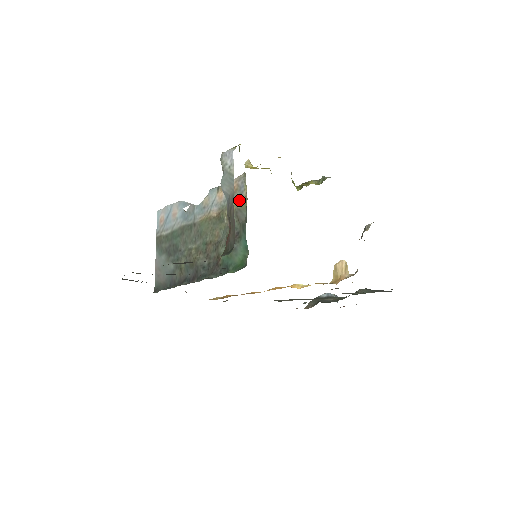
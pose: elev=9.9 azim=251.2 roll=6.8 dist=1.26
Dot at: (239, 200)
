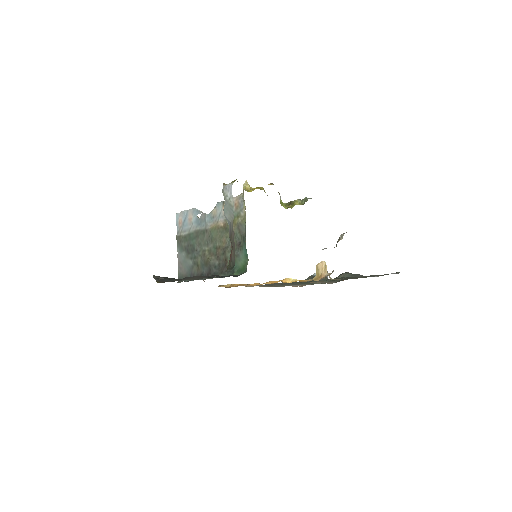
Dot at: (240, 216)
